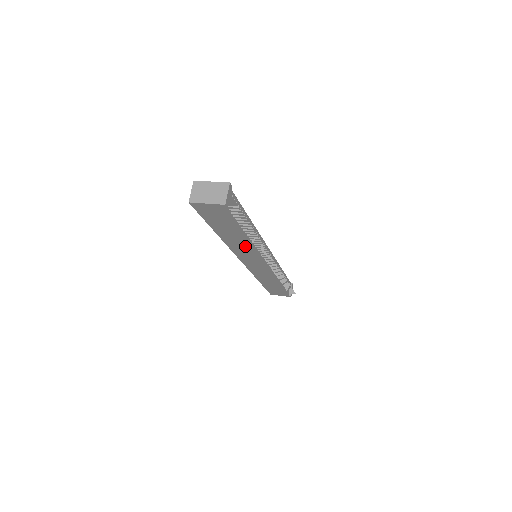
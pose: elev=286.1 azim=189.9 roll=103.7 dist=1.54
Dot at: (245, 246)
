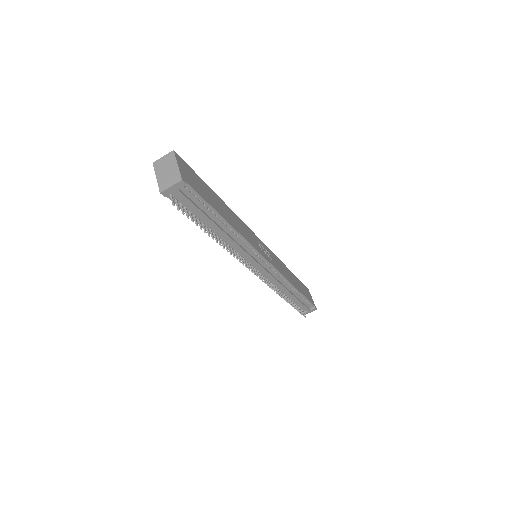
Dot at: occluded
